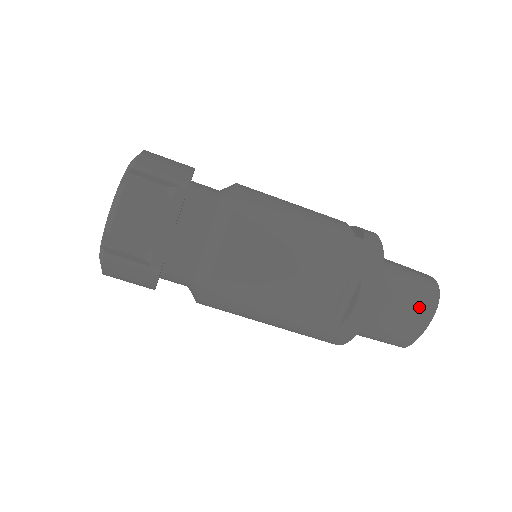
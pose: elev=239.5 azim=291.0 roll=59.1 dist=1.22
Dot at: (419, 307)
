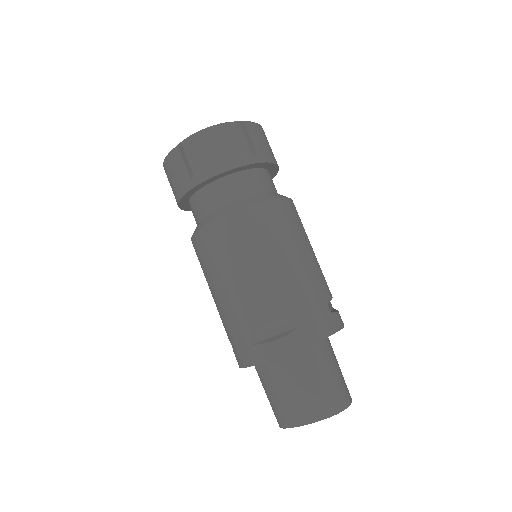
Dot at: (319, 400)
